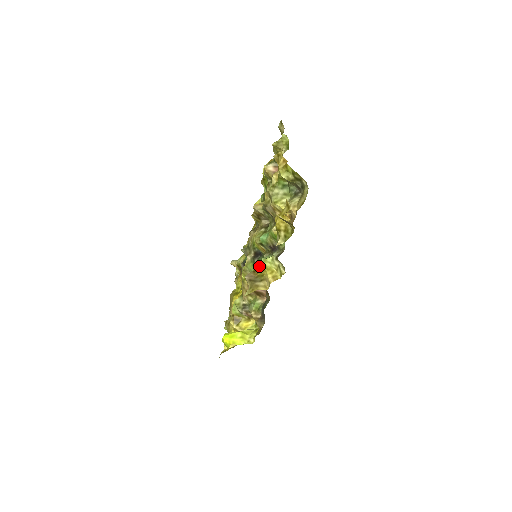
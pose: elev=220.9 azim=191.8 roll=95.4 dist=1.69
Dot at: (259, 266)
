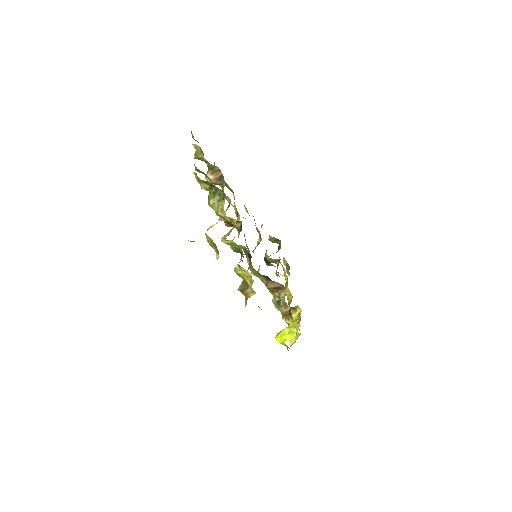
Dot at: occluded
